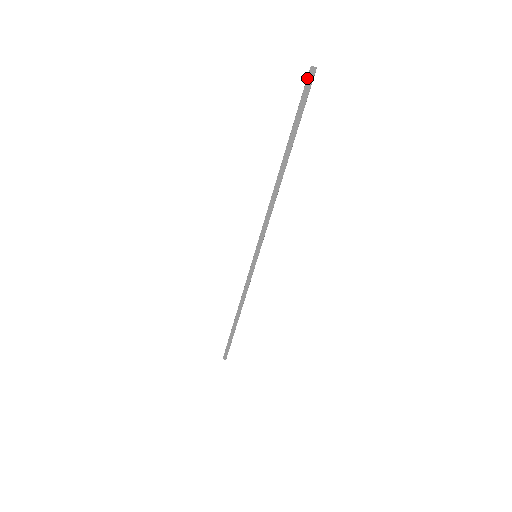
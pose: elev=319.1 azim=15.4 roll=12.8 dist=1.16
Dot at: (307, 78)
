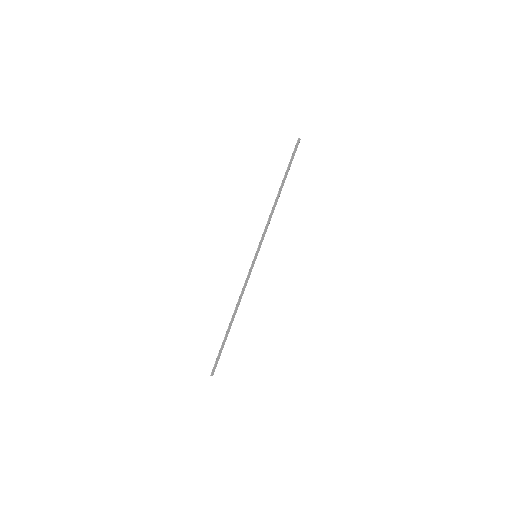
Dot at: (297, 143)
